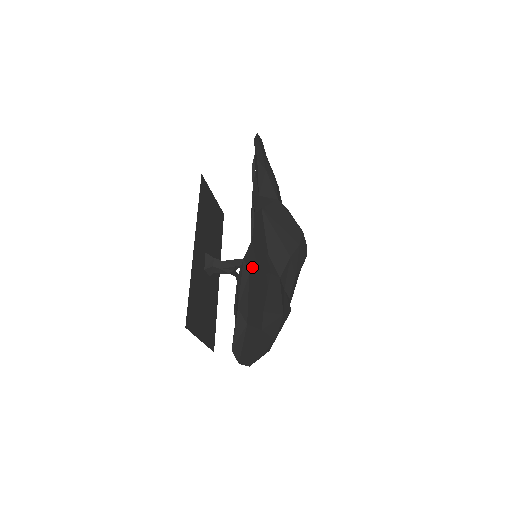
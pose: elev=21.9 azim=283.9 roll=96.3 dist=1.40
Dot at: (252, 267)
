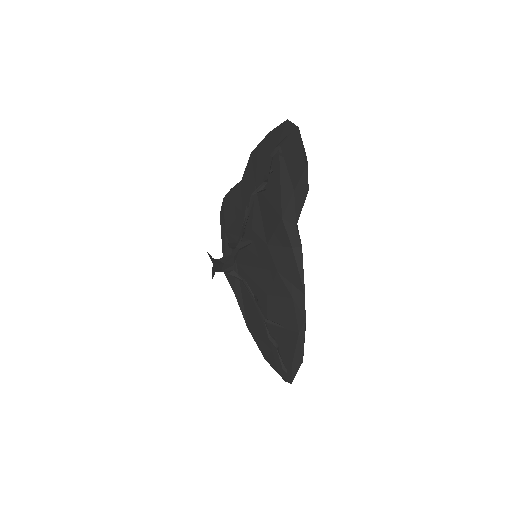
Dot at: occluded
